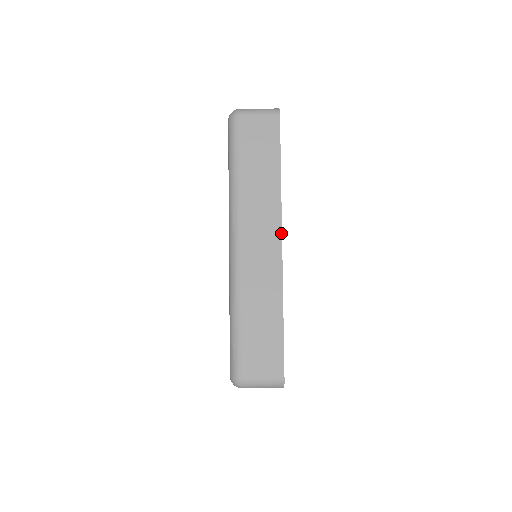
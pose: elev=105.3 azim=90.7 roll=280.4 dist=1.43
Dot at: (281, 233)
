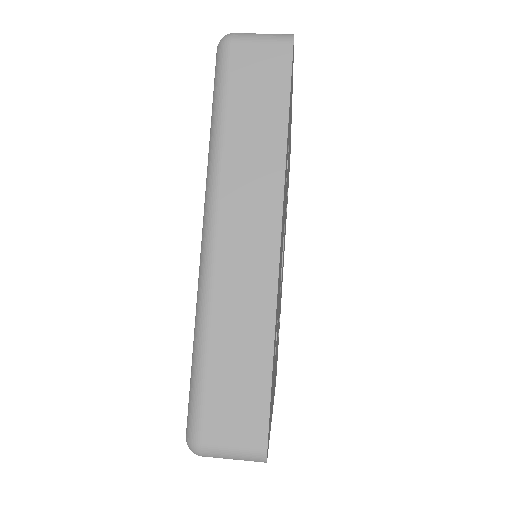
Dot at: occluded
